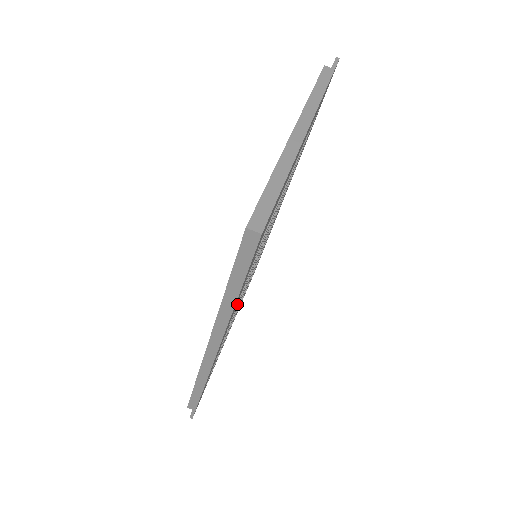
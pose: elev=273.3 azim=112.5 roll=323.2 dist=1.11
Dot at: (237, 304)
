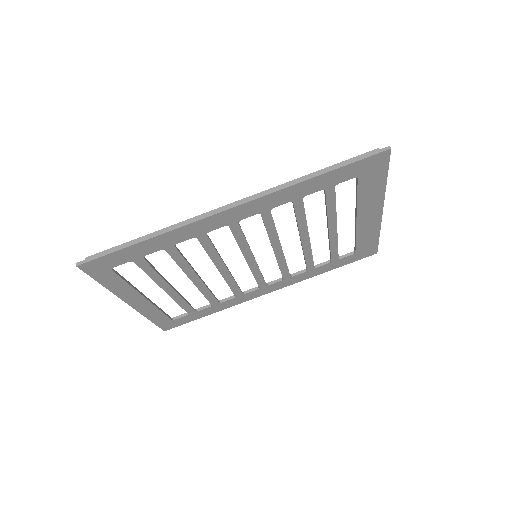
Dot at: (267, 216)
